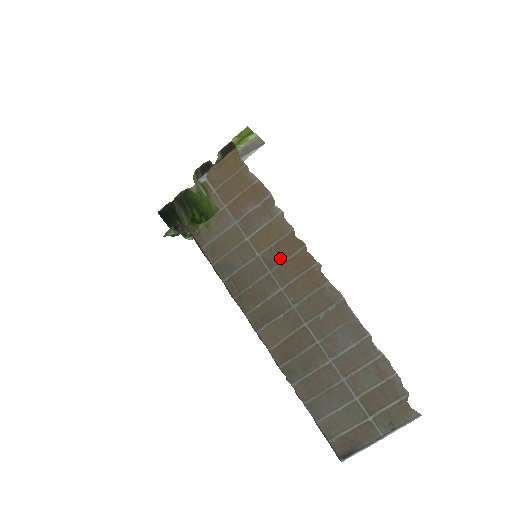
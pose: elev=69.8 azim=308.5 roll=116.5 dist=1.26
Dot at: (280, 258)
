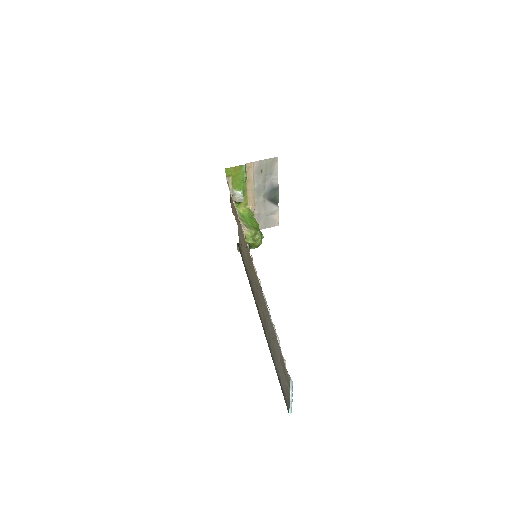
Dot at: occluded
